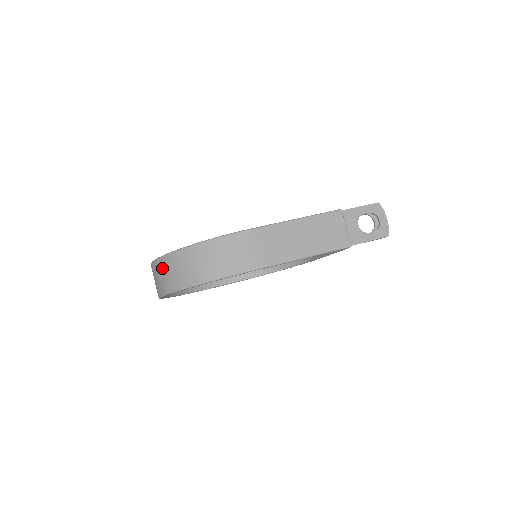
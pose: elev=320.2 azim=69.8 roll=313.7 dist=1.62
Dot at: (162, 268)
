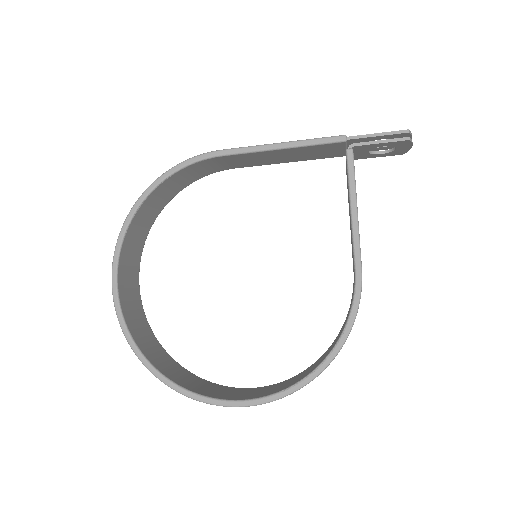
Dot at: occluded
